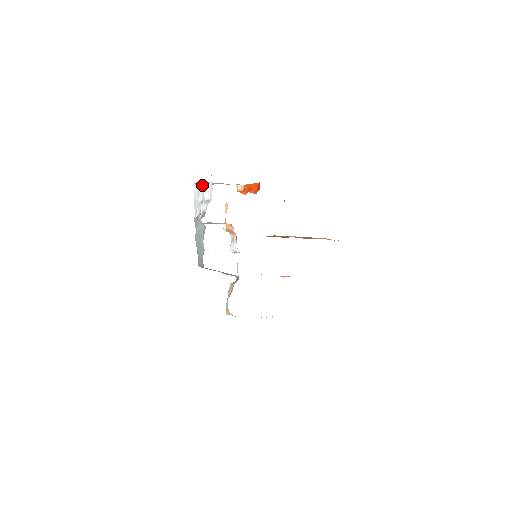
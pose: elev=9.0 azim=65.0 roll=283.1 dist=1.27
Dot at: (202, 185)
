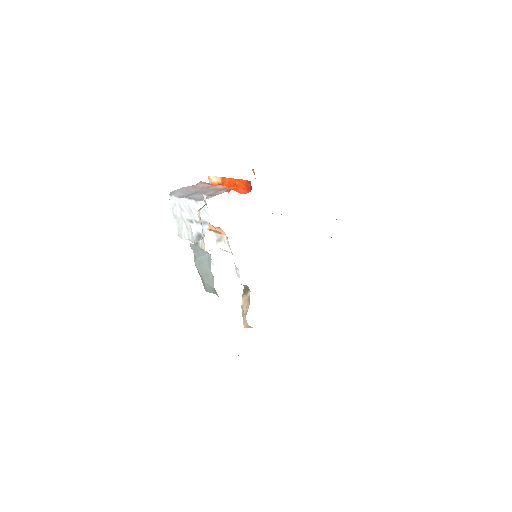
Dot at: (186, 202)
